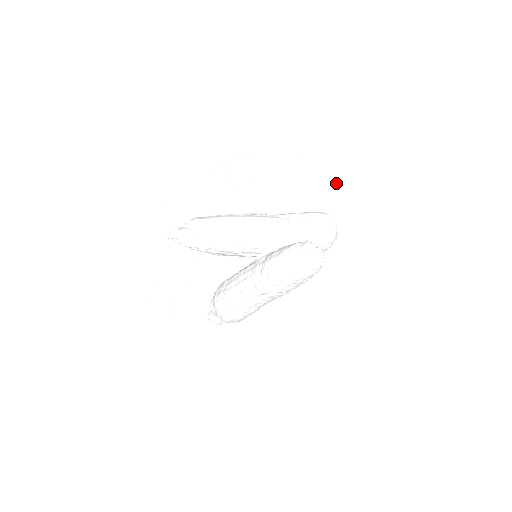
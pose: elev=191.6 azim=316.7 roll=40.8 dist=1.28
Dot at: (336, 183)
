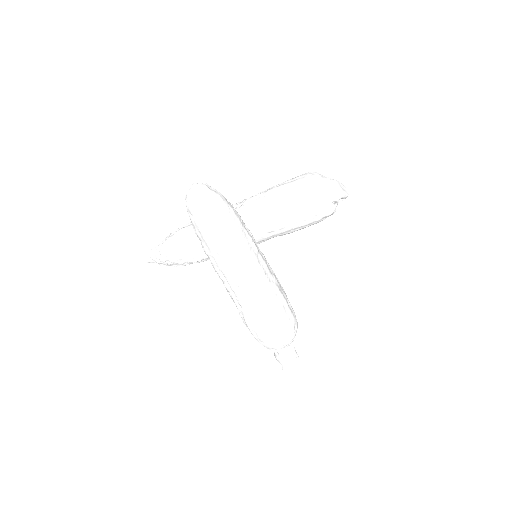
Dot at: (313, 141)
